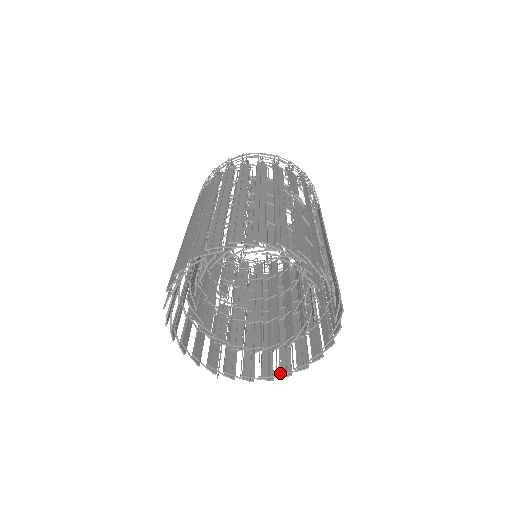
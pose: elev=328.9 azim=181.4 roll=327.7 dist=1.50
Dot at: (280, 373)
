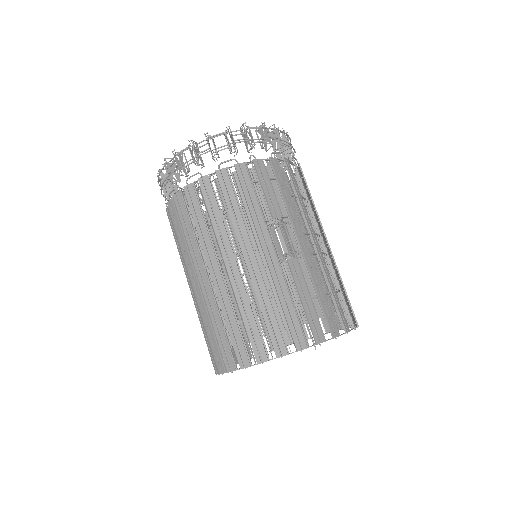
Dot at: occluded
